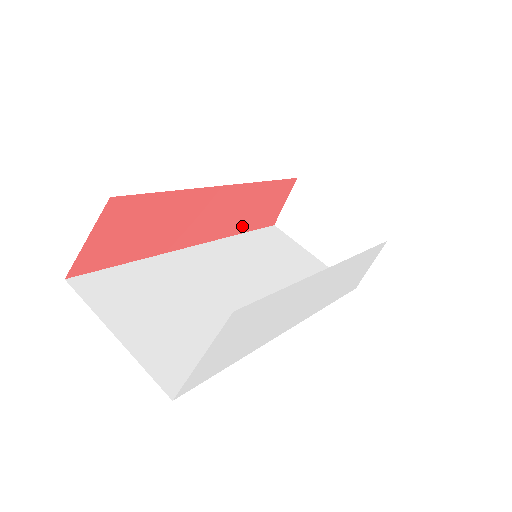
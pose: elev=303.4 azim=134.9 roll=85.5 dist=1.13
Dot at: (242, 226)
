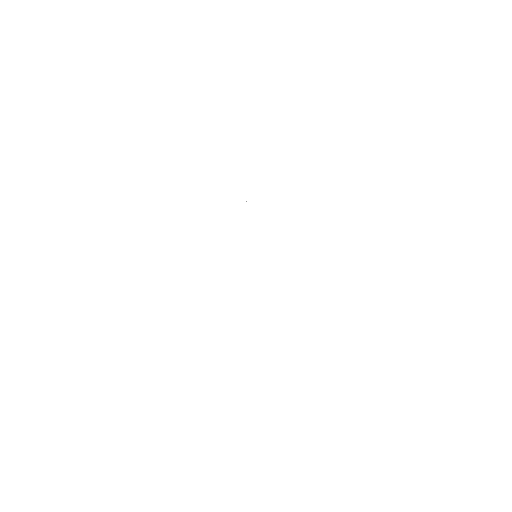
Dot at: occluded
